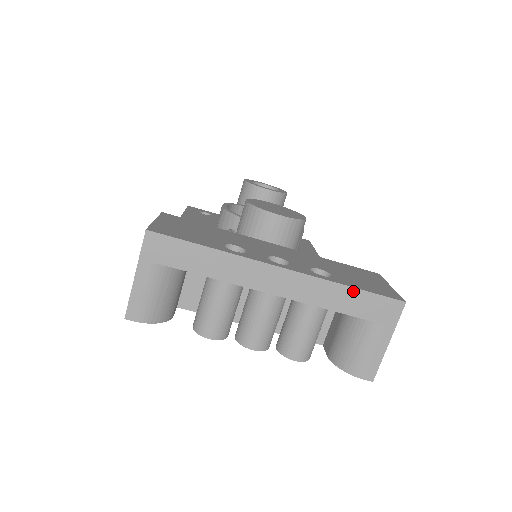
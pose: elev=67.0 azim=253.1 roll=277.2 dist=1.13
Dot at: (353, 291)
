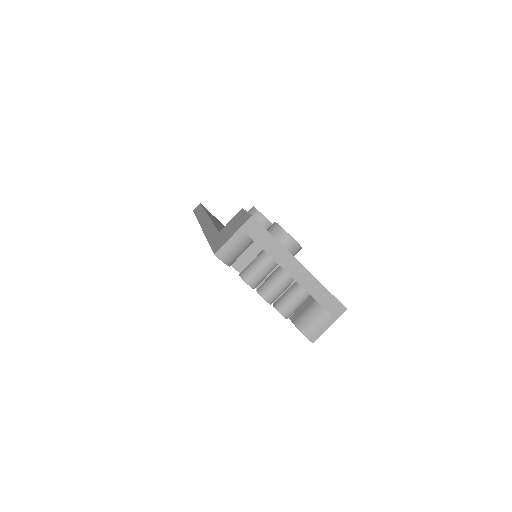
Dot at: (327, 292)
